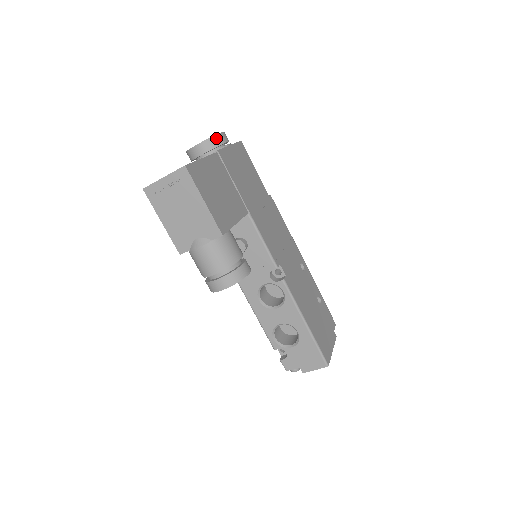
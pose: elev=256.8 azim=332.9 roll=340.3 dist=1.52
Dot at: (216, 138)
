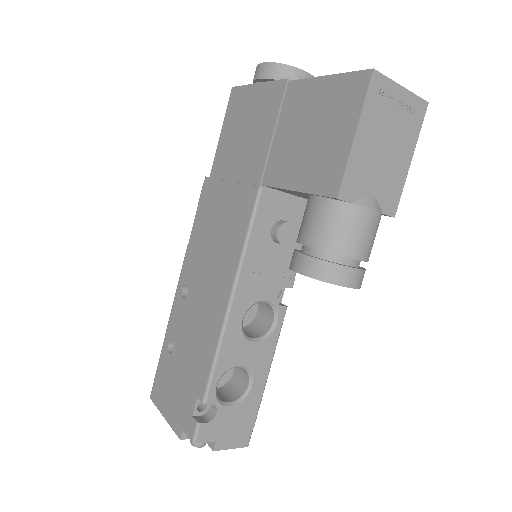
Dot at: occluded
